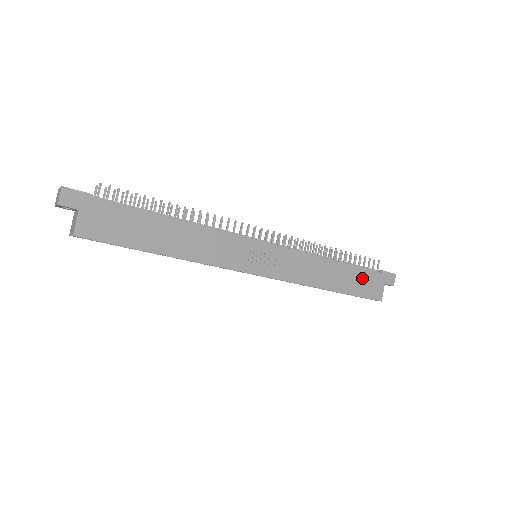
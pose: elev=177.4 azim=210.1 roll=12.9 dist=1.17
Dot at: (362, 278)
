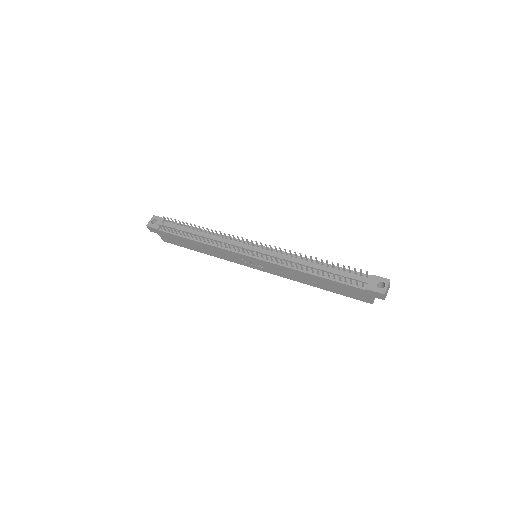
Dot at: (344, 288)
